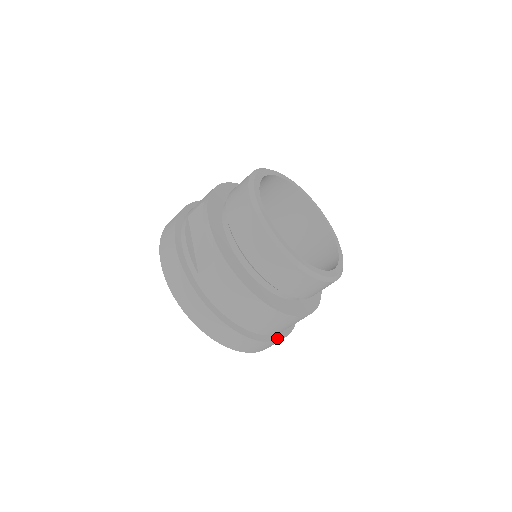
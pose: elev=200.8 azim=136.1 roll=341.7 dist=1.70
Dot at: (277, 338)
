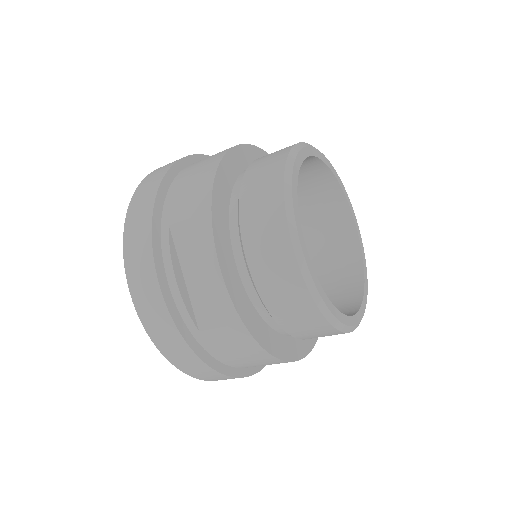
Dot at: occluded
